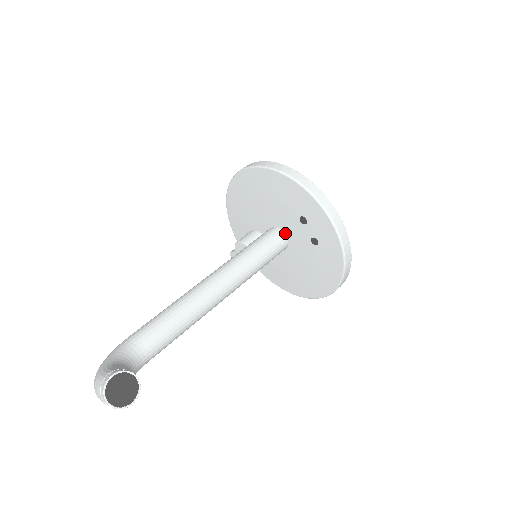
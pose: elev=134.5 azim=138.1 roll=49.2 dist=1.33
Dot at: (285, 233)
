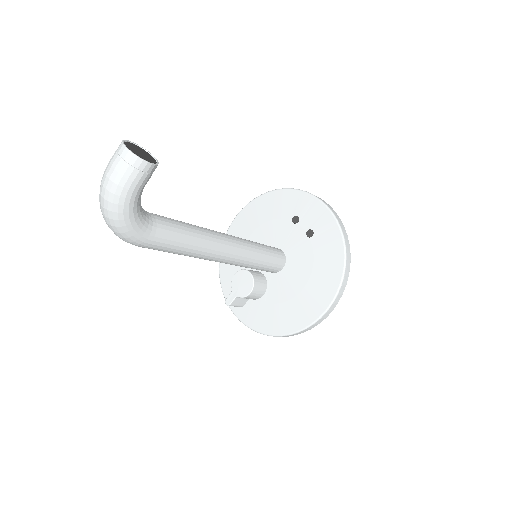
Dot at: (281, 249)
